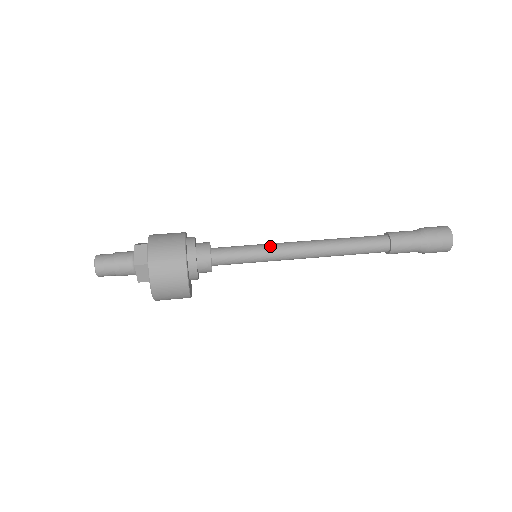
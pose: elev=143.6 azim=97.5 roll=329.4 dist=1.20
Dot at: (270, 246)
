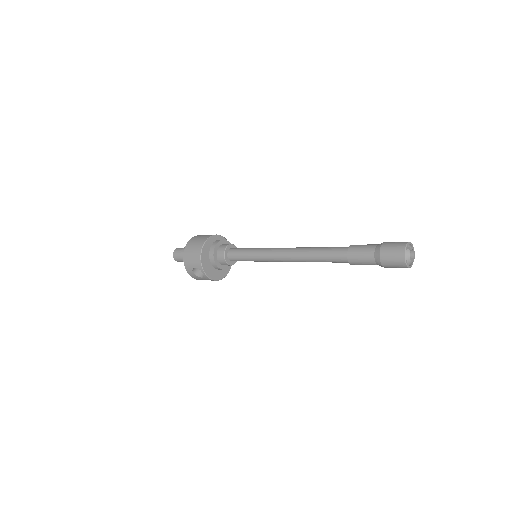
Dot at: (266, 248)
